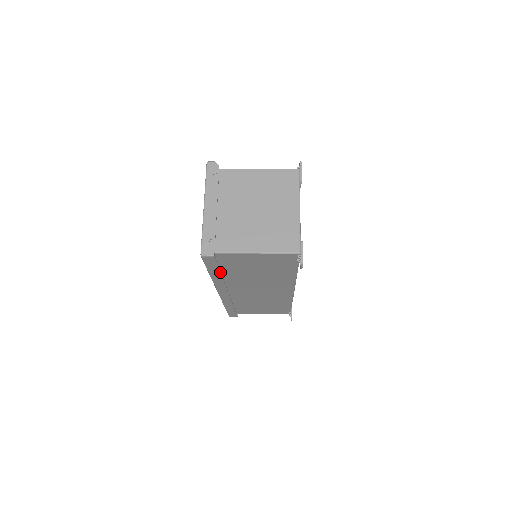
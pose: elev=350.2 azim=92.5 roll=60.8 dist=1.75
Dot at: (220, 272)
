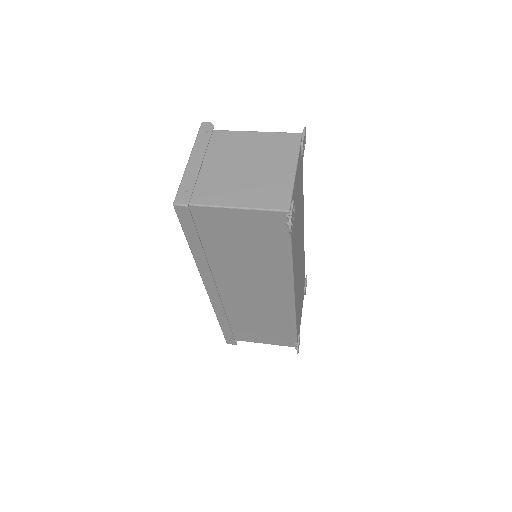
Dot at: (200, 243)
